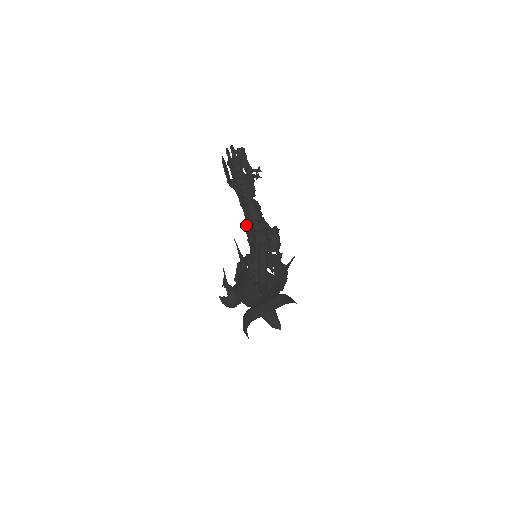
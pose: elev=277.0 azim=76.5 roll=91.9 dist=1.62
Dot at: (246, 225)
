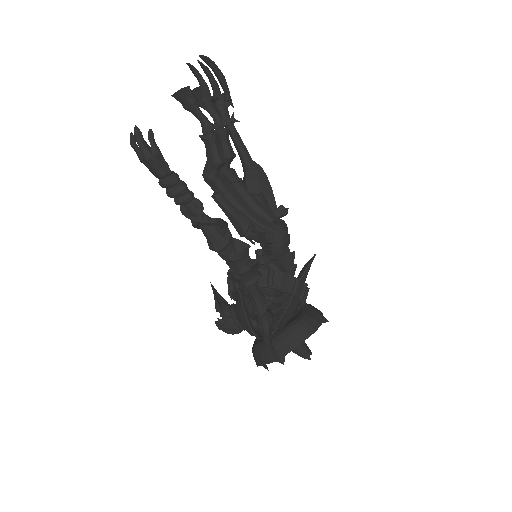
Dot at: occluded
